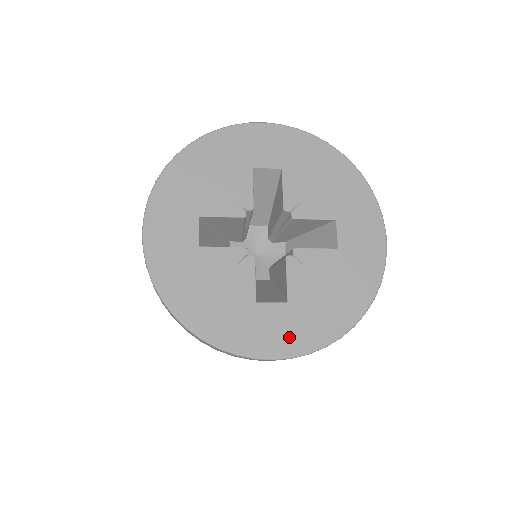
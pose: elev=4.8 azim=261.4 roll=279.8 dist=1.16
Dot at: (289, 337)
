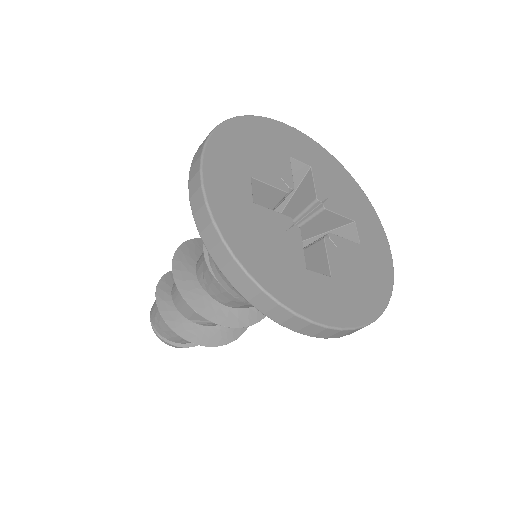
Dot at: (337, 309)
